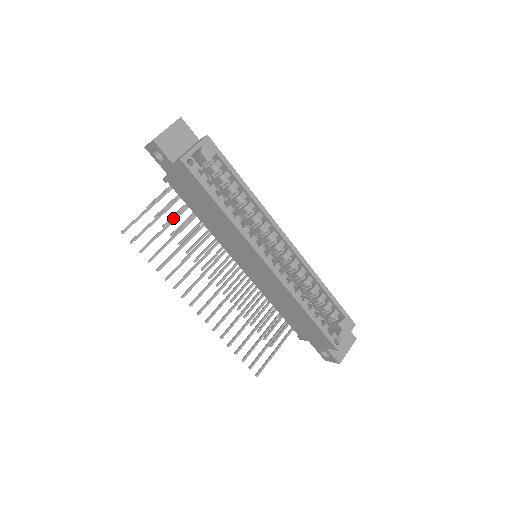
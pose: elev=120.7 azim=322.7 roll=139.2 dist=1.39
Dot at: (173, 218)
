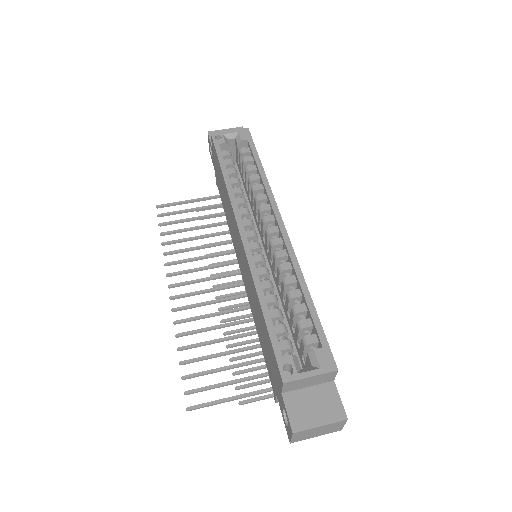
Dot at: (207, 215)
